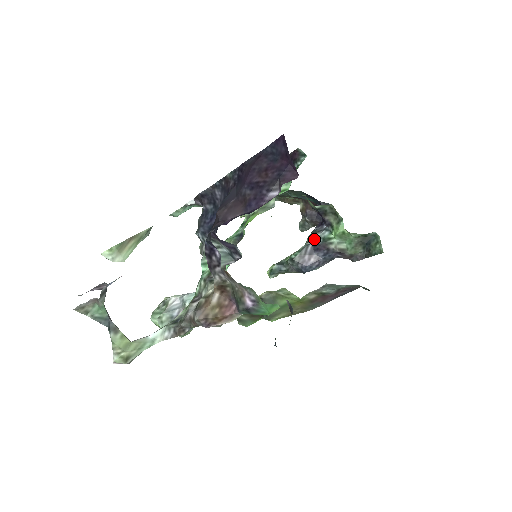
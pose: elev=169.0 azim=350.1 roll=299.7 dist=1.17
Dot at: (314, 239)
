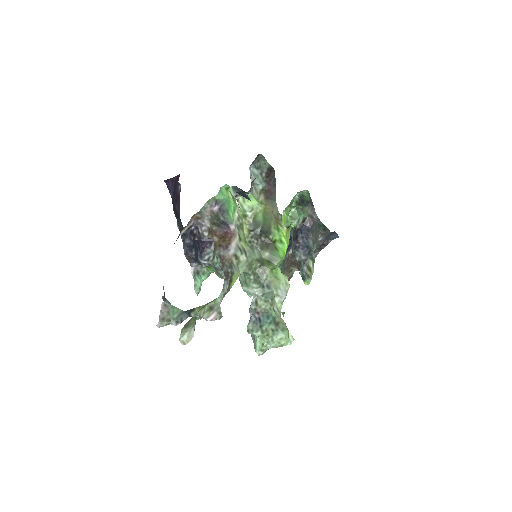
Dot at: (293, 241)
